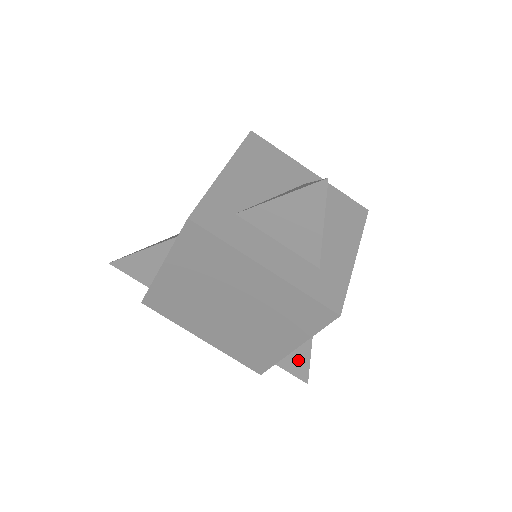
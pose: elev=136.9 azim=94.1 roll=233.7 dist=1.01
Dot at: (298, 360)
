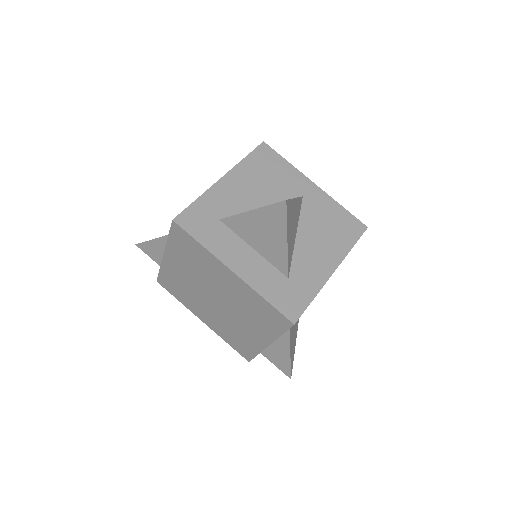
Dot at: (281, 356)
